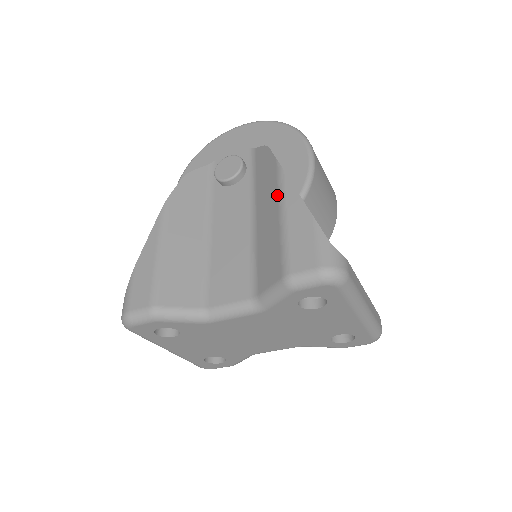
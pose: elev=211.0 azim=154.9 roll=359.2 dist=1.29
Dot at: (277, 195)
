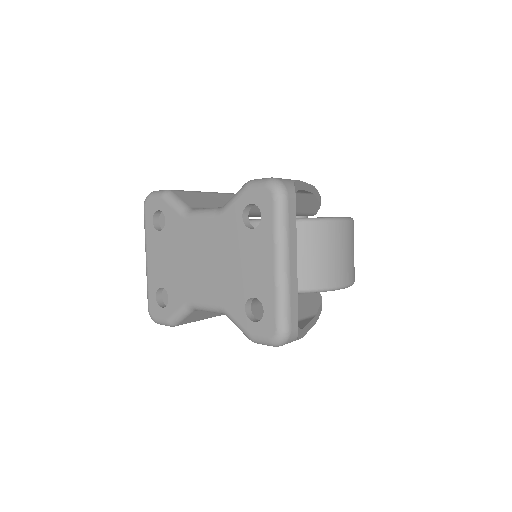
Dot at: occluded
